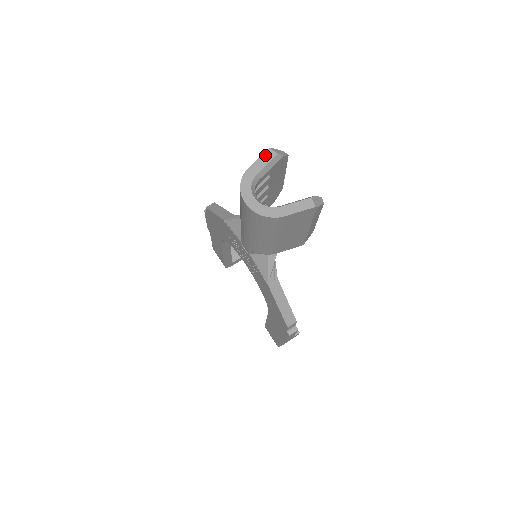
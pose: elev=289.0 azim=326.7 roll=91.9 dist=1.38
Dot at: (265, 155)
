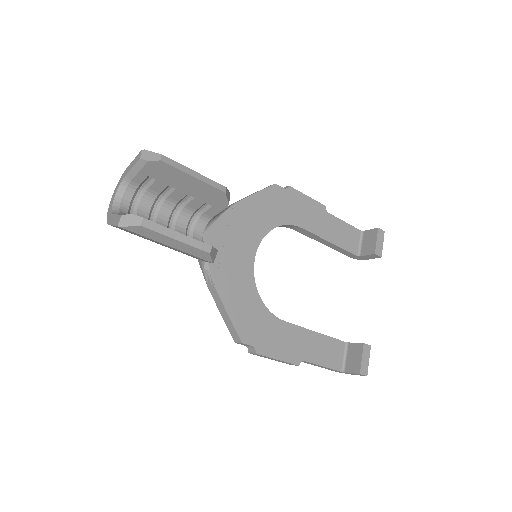
Dot at: (137, 157)
